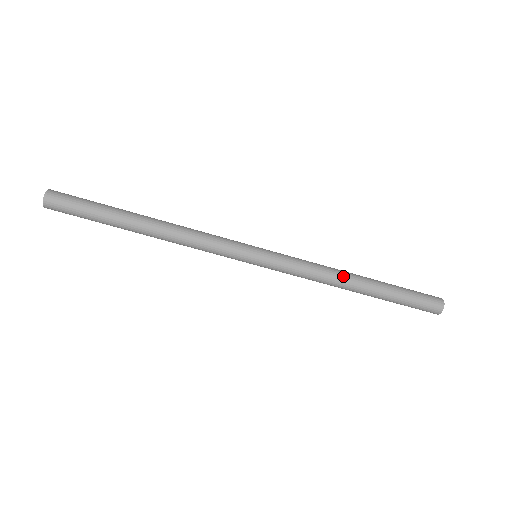
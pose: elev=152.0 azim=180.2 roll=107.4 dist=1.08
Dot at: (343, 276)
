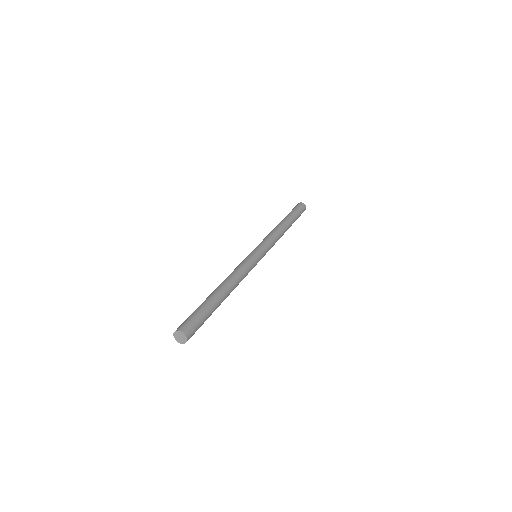
Dot at: (283, 231)
